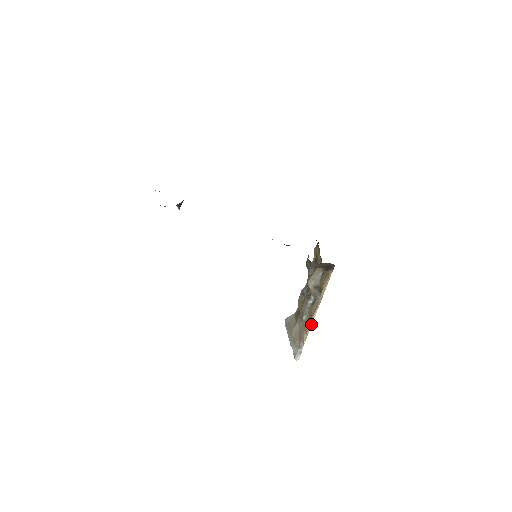
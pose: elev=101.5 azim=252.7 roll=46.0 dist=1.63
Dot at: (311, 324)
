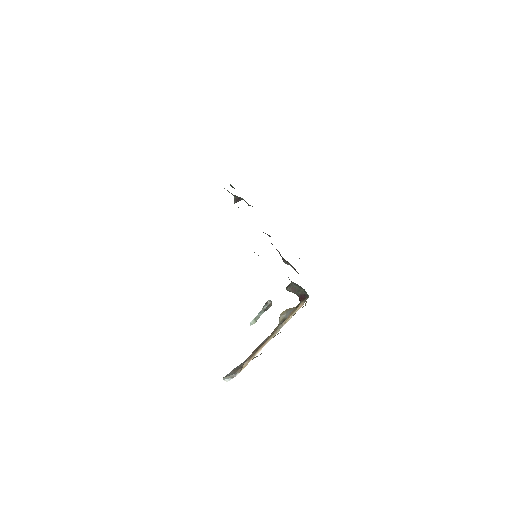
Dot at: (258, 352)
